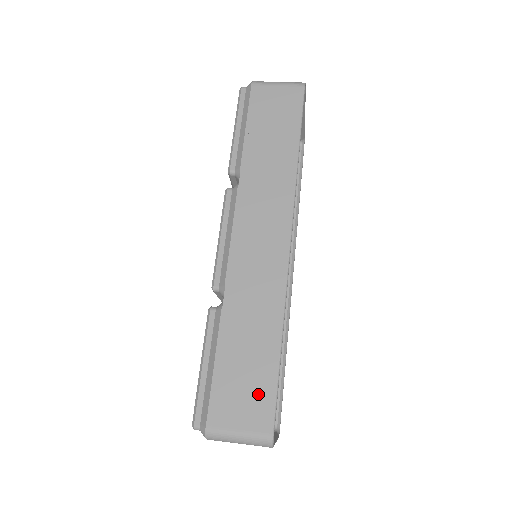
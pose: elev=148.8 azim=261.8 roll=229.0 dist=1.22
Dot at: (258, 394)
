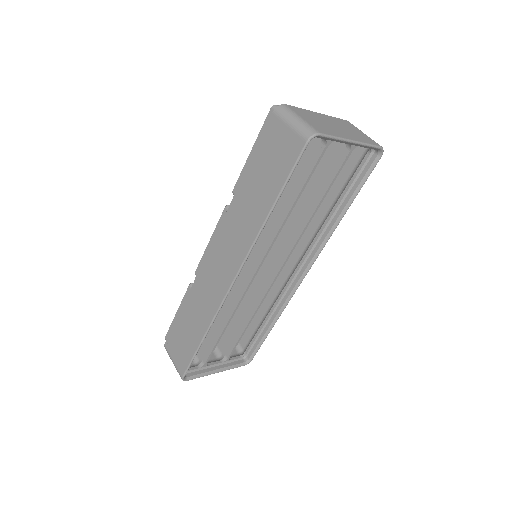
Dot at: (185, 353)
